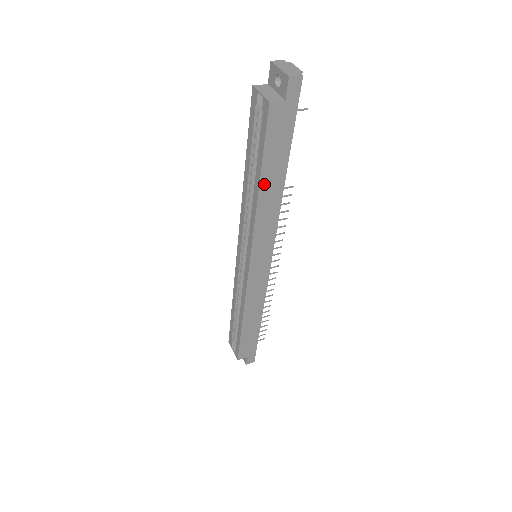
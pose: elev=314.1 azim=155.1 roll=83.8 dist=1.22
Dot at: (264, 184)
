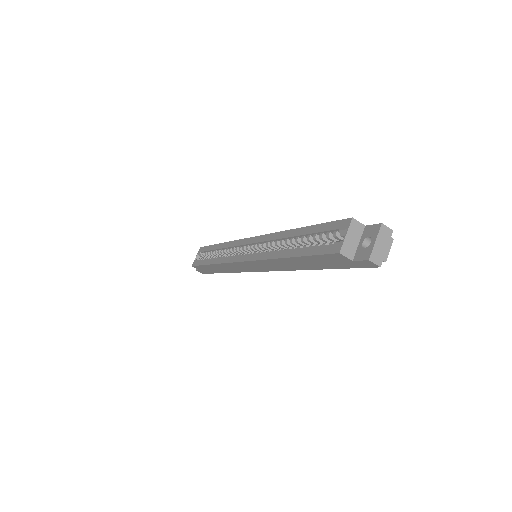
Dot at: (292, 260)
